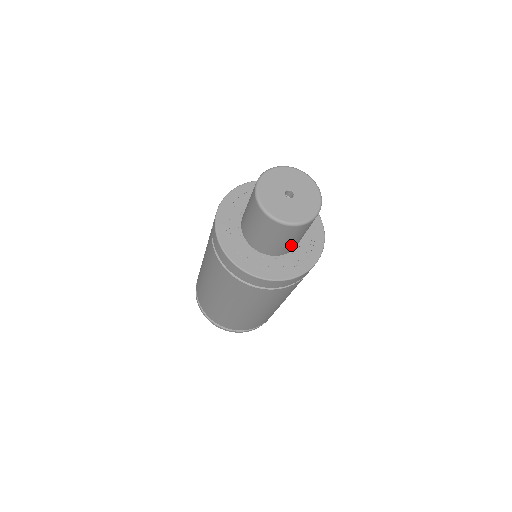
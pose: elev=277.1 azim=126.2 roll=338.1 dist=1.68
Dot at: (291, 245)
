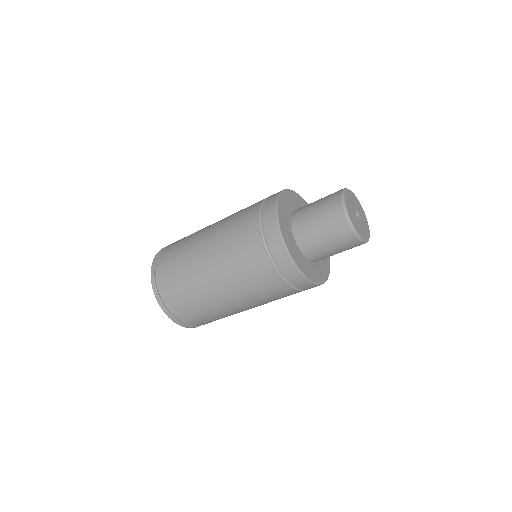
Dot at: (326, 255)
